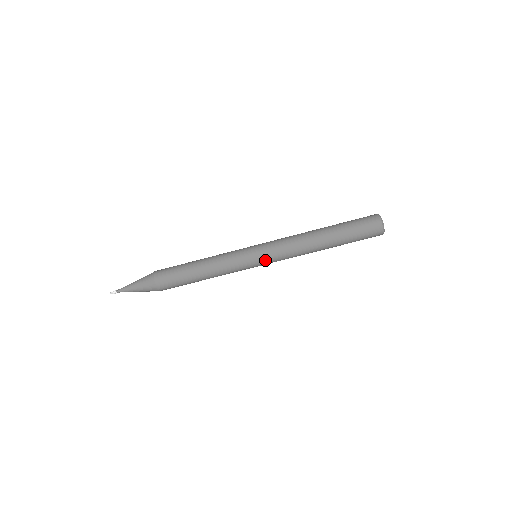
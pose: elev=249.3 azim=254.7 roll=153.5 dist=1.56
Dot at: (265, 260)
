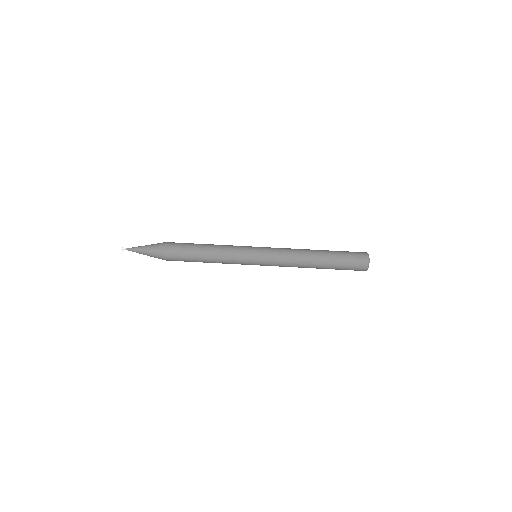
Dot at: (264, 249)
